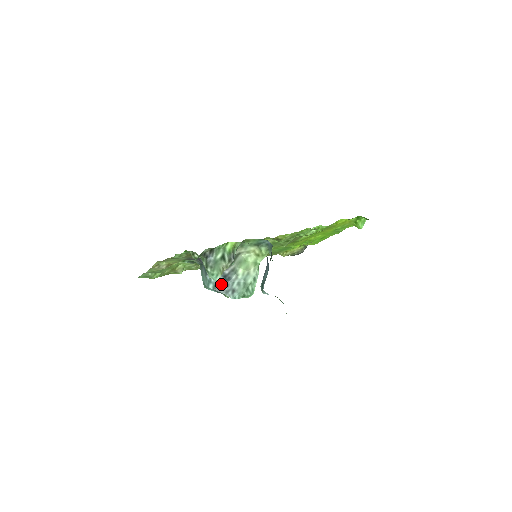
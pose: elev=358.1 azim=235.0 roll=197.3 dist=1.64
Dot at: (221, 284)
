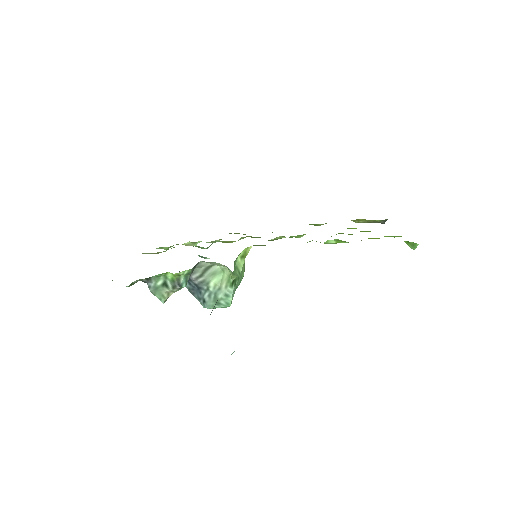
Dot at: (195, 289)
